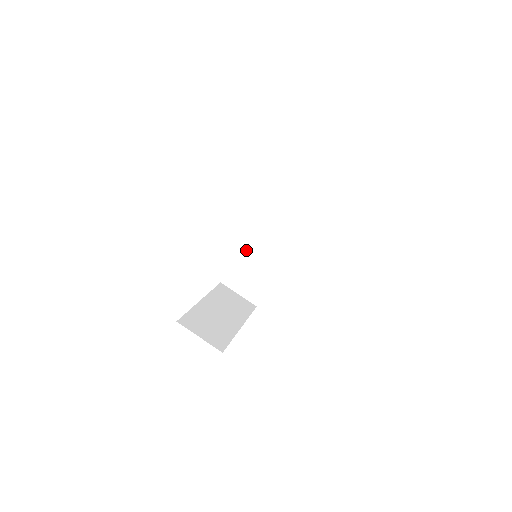
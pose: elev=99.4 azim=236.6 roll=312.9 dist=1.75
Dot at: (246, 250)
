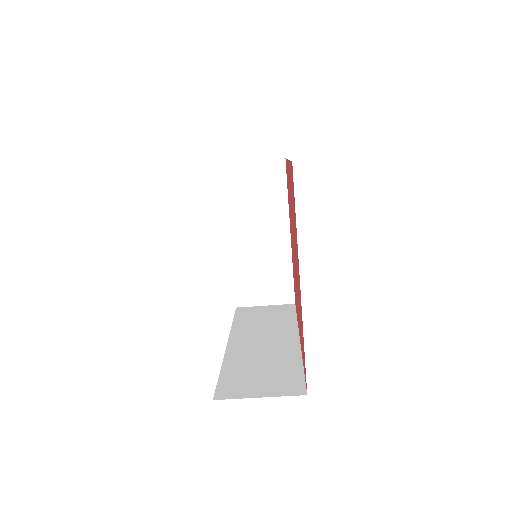
Dot at: occluded
